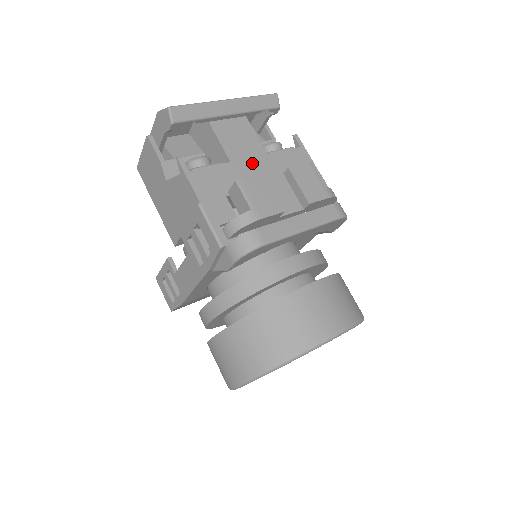
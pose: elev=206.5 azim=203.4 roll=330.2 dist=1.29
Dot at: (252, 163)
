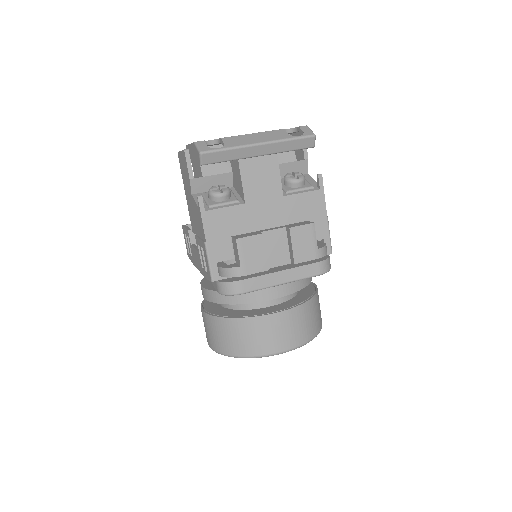
Dot at: (265, 205)
